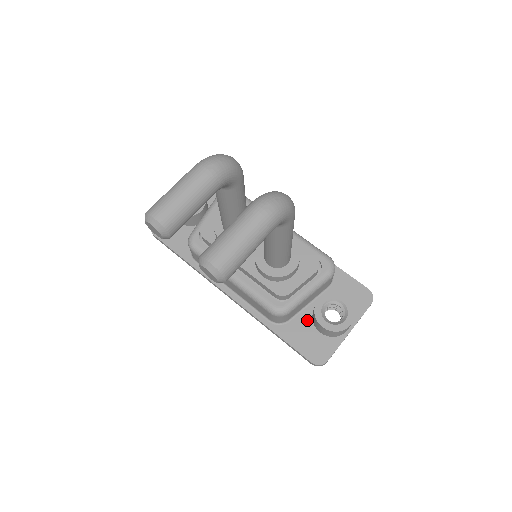
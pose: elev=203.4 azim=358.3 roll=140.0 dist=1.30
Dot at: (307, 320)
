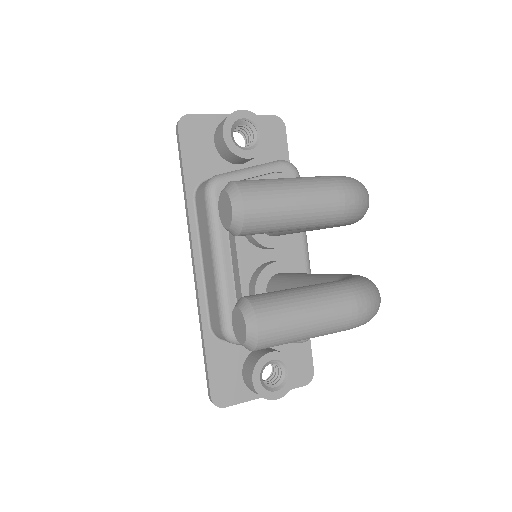
Dot at: (242, 354)
